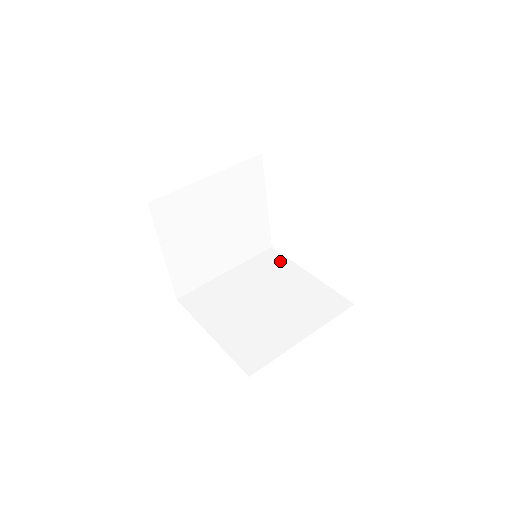
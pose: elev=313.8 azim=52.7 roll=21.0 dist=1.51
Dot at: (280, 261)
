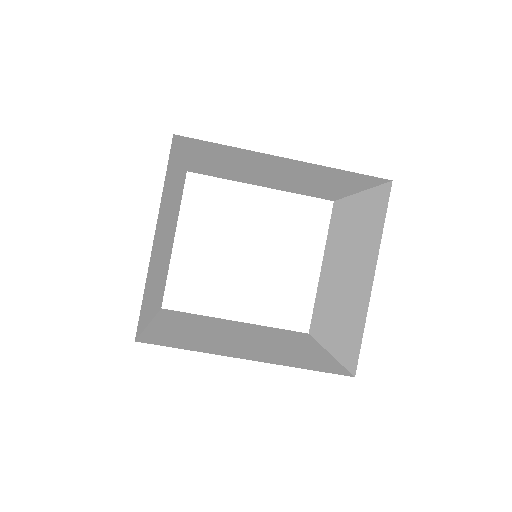
Dot at: (193, 315)
